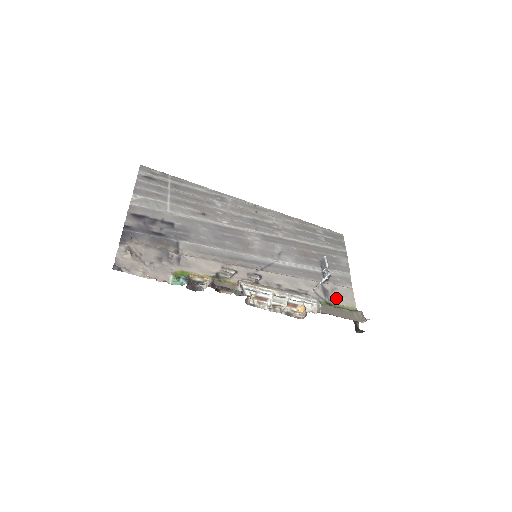
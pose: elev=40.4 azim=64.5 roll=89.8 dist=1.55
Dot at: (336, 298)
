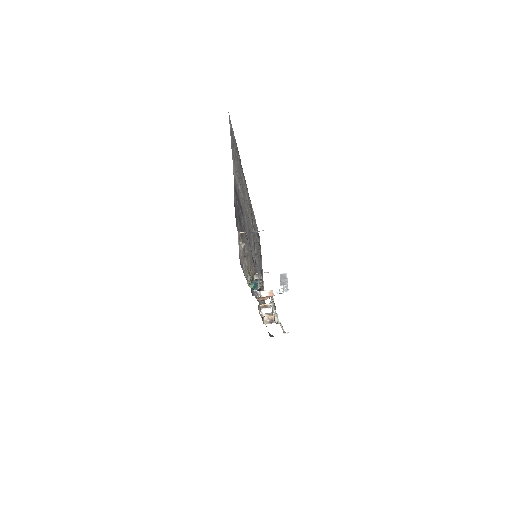
Dot at: (264, 302)
